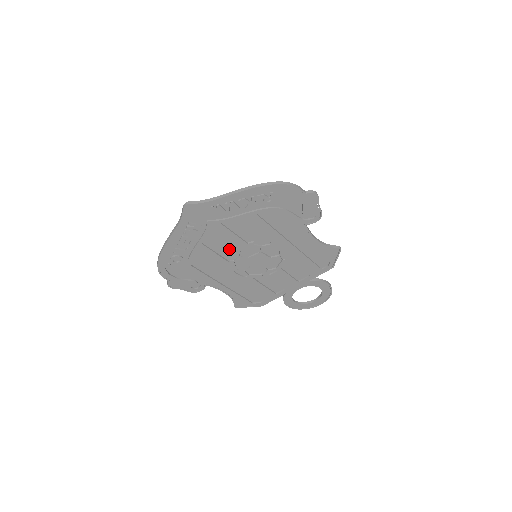
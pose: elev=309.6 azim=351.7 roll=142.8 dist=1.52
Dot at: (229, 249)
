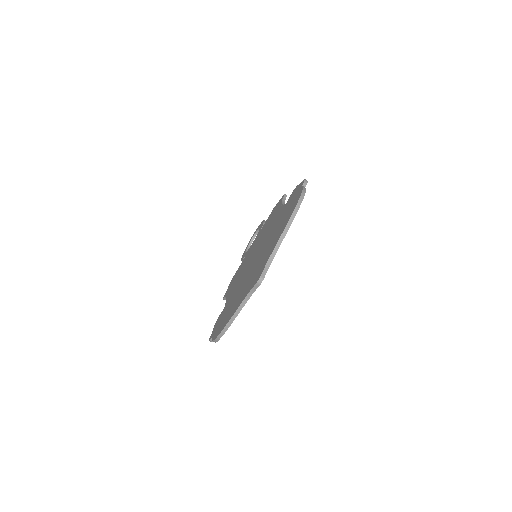
Dot at: occluded
